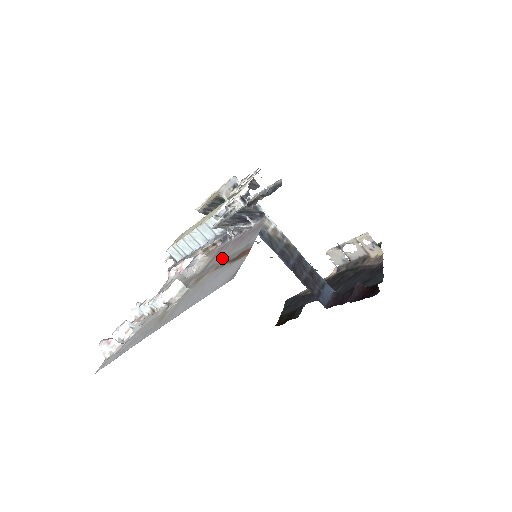
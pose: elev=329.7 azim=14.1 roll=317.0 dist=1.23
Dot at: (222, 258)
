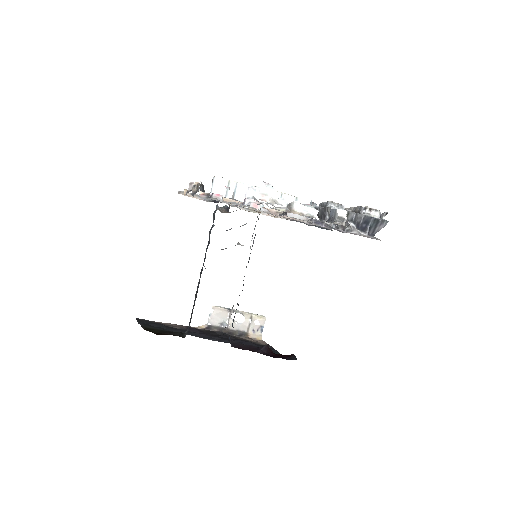
Dot at: occluded
